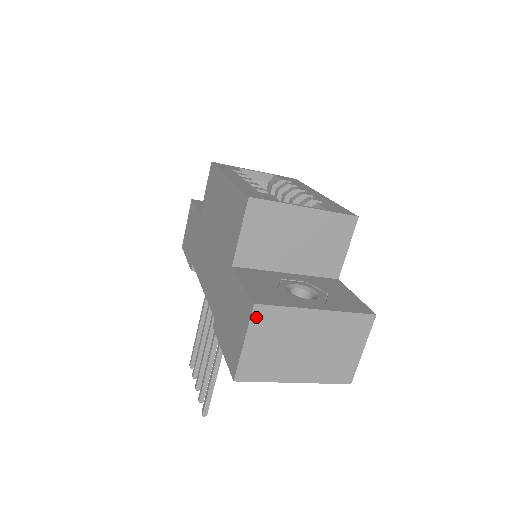
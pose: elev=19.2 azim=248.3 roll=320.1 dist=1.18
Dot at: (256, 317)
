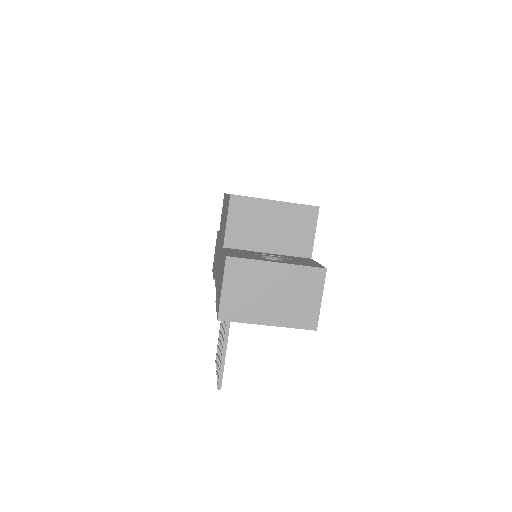
Dot at: (229, 267)
